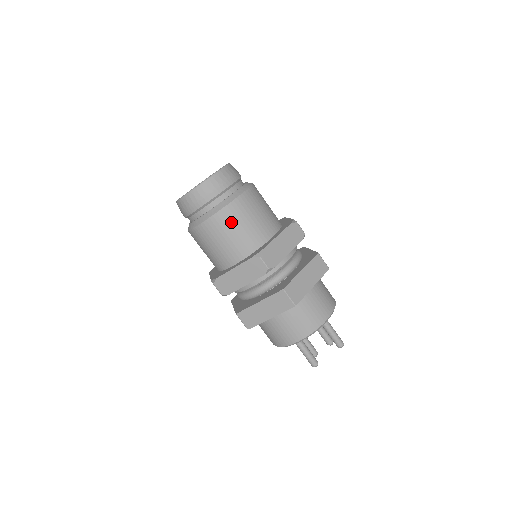
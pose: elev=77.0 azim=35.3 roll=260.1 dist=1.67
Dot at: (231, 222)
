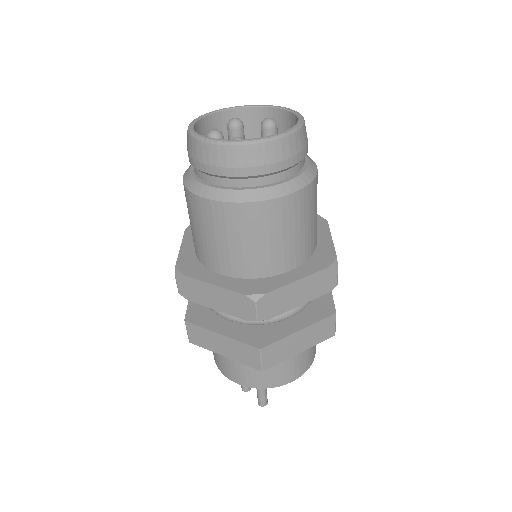
Dot at: (310, 207)
